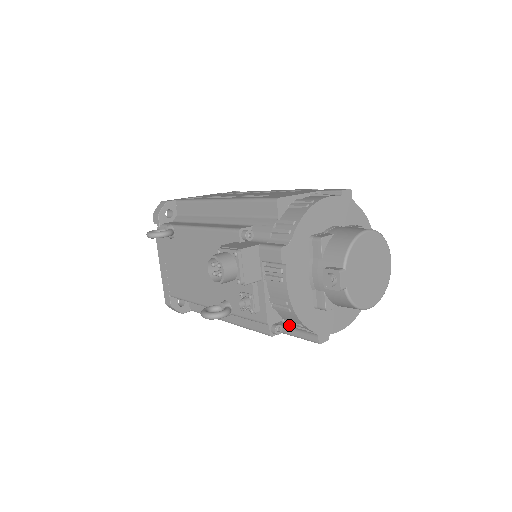
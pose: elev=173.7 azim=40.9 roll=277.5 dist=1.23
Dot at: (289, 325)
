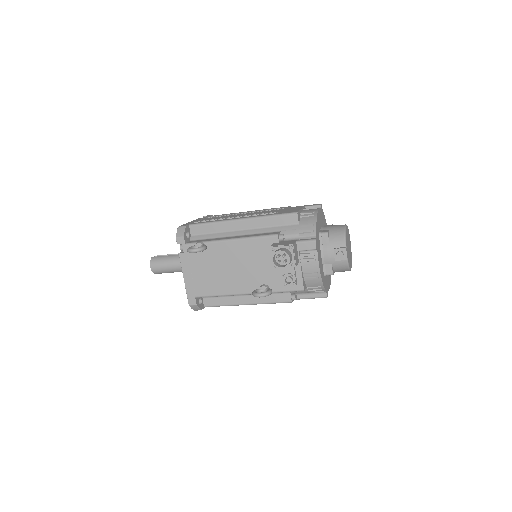
Dot at: (308, 290)
